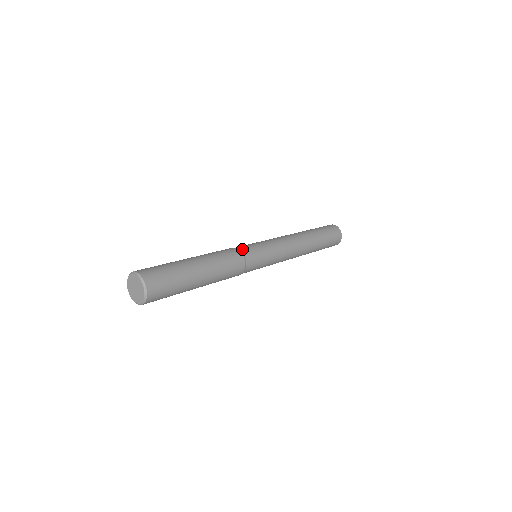
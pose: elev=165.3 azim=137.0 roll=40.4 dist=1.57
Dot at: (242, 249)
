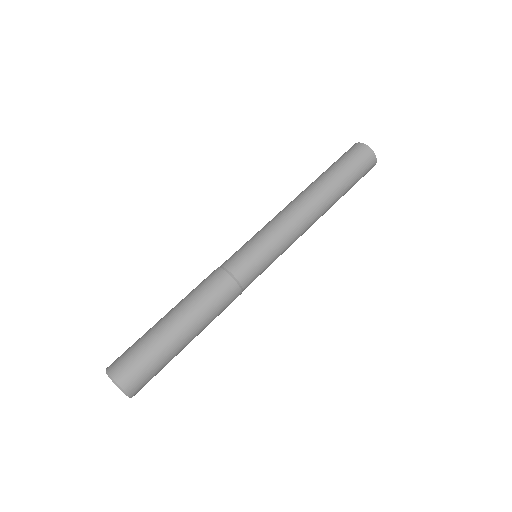
Dot at: (240, 277)
